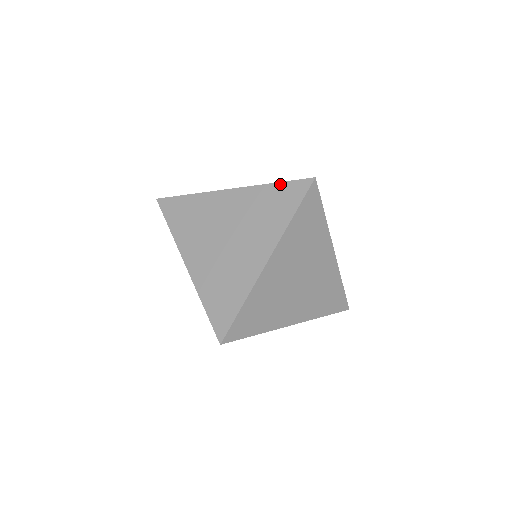
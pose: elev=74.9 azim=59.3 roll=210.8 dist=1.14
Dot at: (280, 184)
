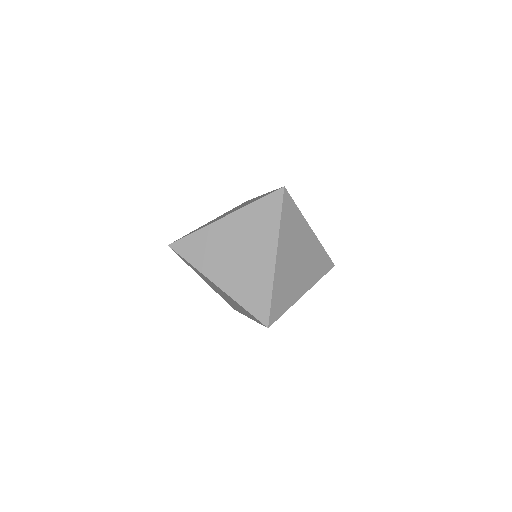
Dot at: (260, 200)
